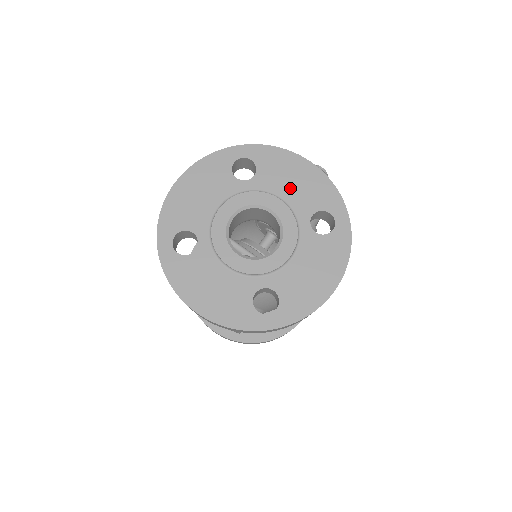
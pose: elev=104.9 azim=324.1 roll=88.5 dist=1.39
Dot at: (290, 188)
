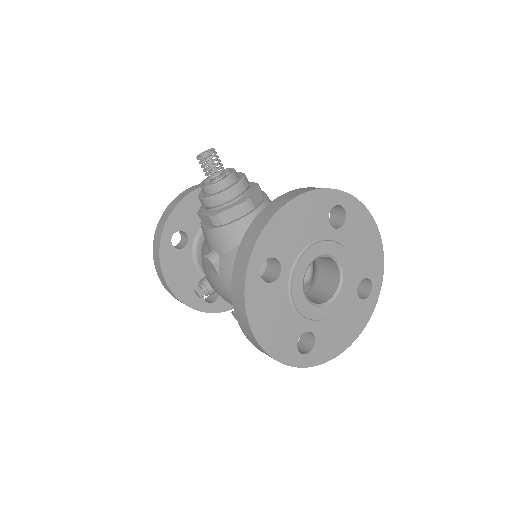
Dot at: (303, 233)
